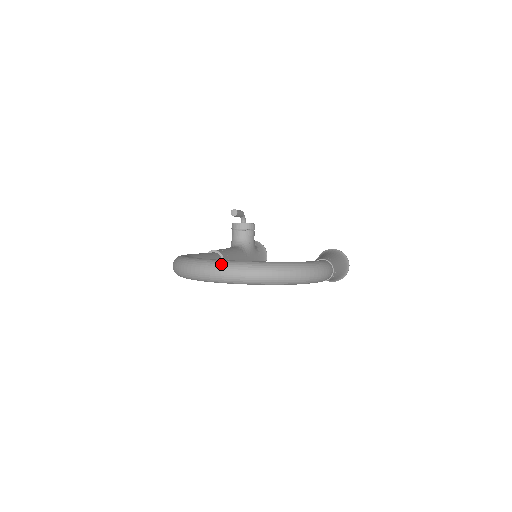
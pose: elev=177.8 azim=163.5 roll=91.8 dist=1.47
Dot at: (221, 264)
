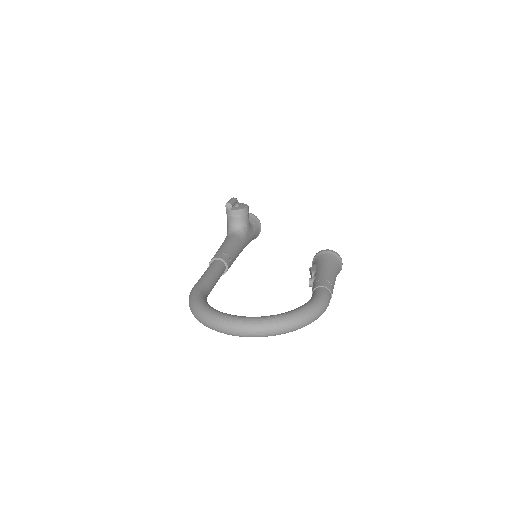
Dot at: (238, 324)
